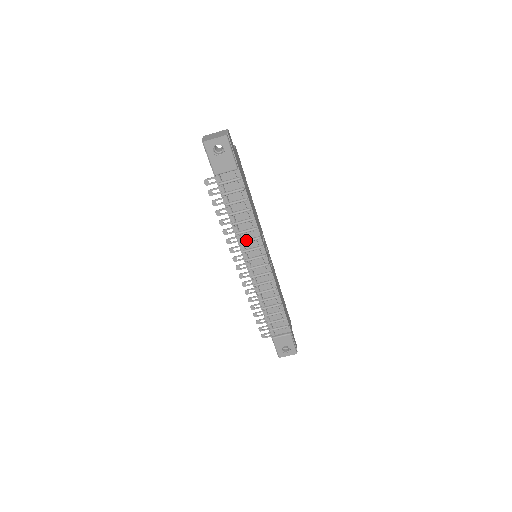
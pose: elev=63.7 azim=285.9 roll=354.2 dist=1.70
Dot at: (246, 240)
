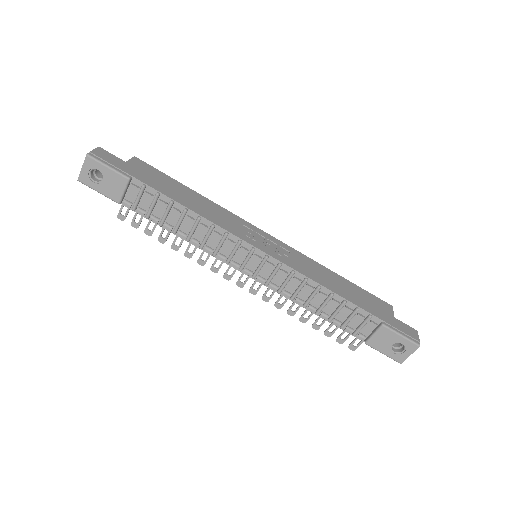
Dot at: (216, 247)
